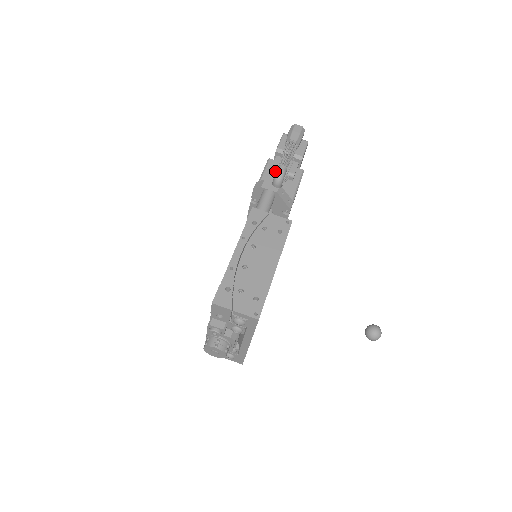
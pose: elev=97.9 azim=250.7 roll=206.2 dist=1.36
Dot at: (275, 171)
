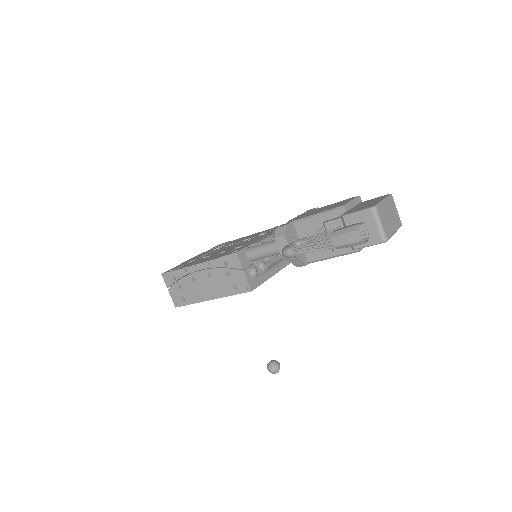
Dot at: (324, 228)
